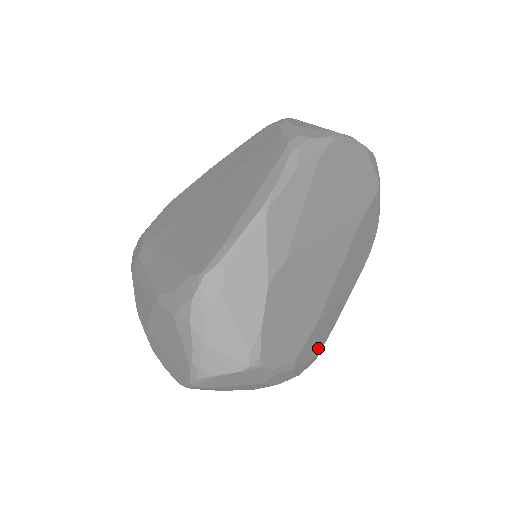
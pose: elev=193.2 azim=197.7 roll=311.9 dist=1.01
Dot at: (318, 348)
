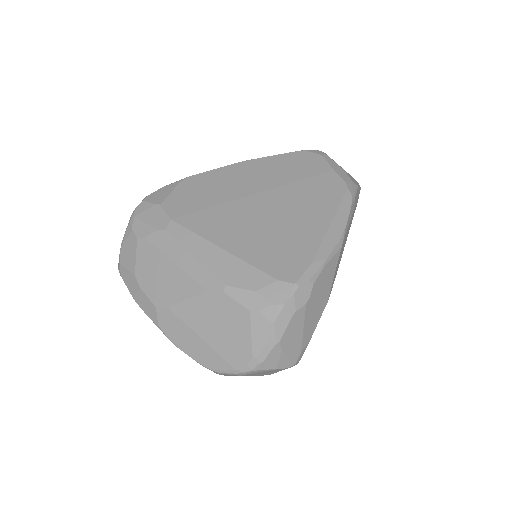
Dot at: occluded
